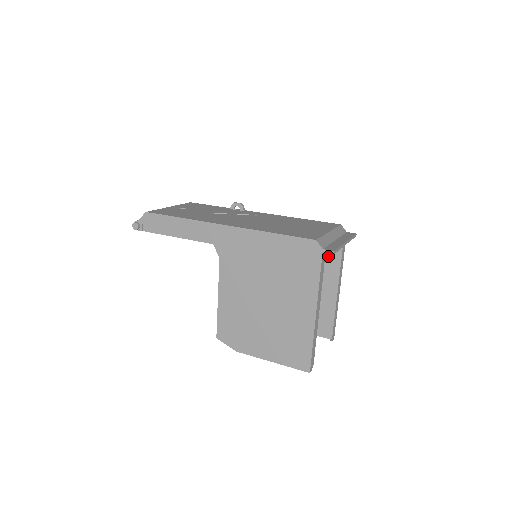
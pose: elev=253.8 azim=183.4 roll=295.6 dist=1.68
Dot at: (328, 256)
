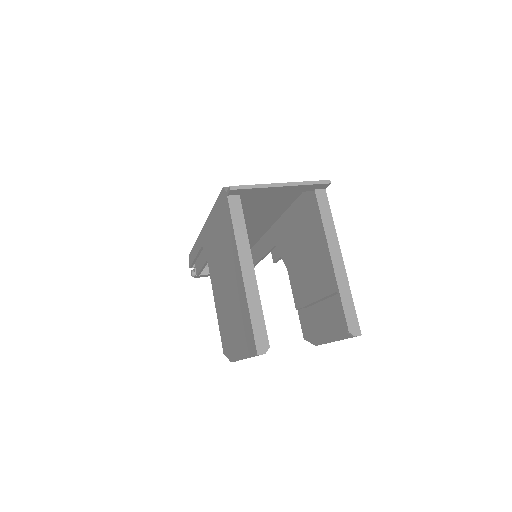
Dot at: (314, 223)
